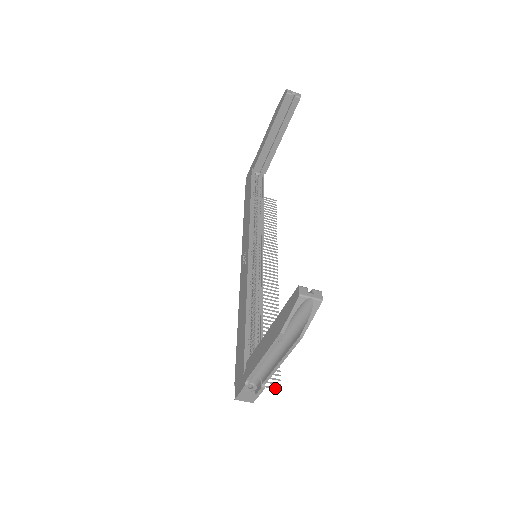
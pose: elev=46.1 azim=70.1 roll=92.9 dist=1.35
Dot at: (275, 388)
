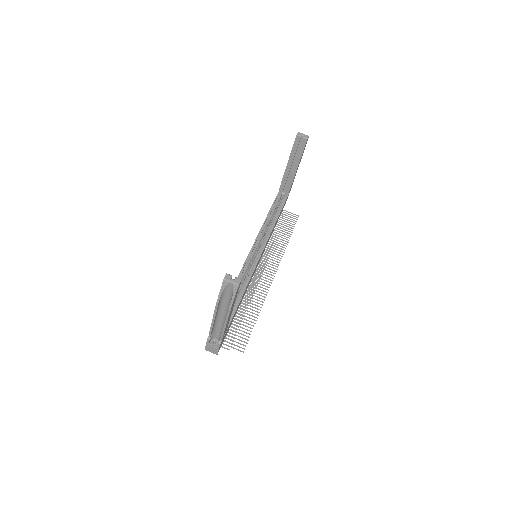
Dot at: (240, 350)
